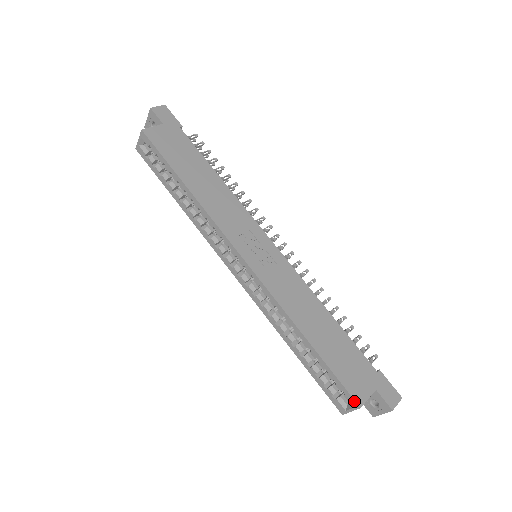
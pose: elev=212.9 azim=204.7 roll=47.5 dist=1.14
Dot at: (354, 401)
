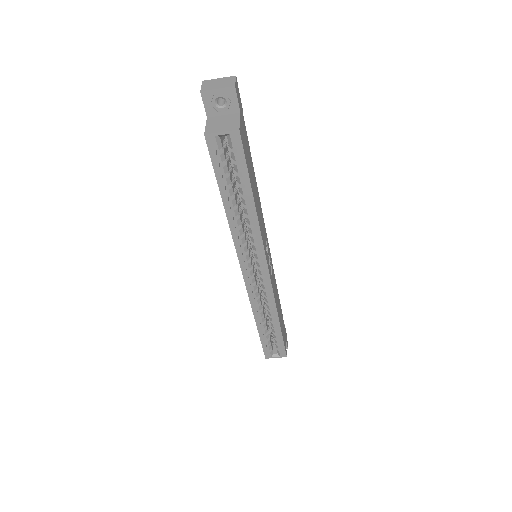
Dot at: (285, 354)
